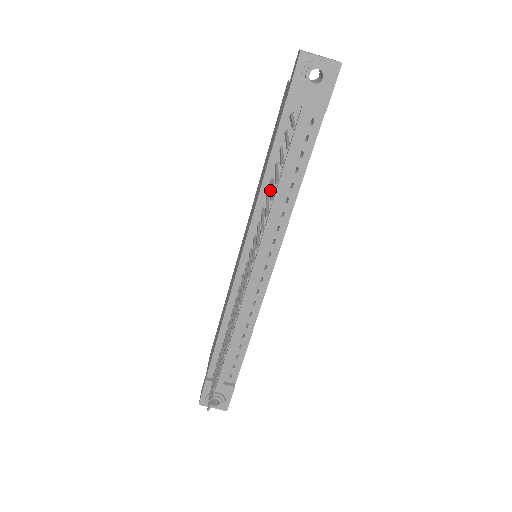
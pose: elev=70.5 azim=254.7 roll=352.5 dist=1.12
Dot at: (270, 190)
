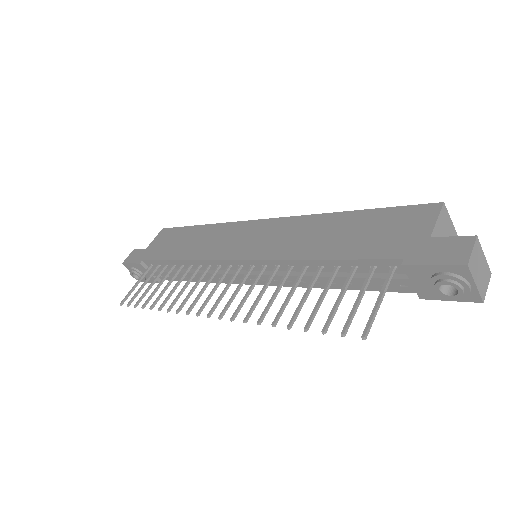
Dot at: (304, 296)
